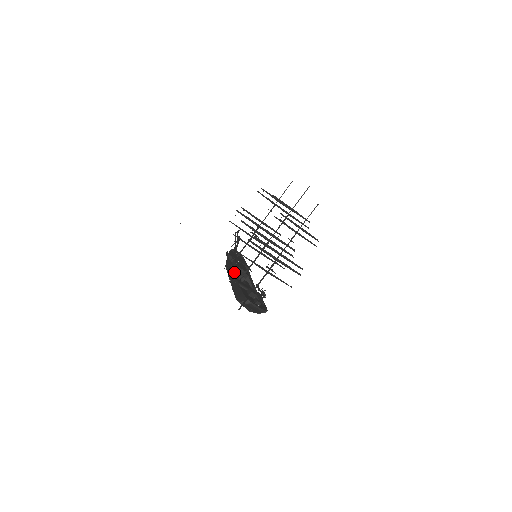
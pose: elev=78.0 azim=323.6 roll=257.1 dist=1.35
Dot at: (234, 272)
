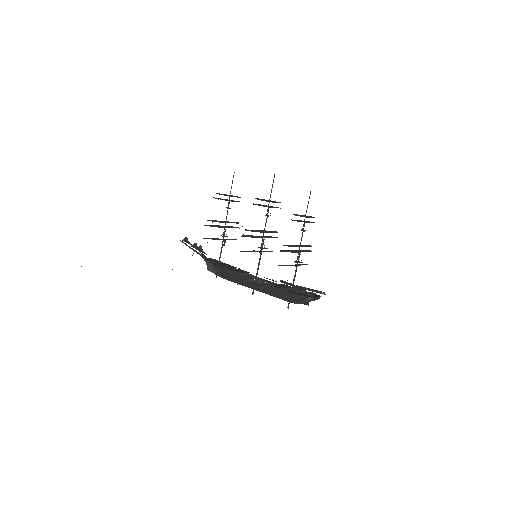
Dot at: (262, 282)
